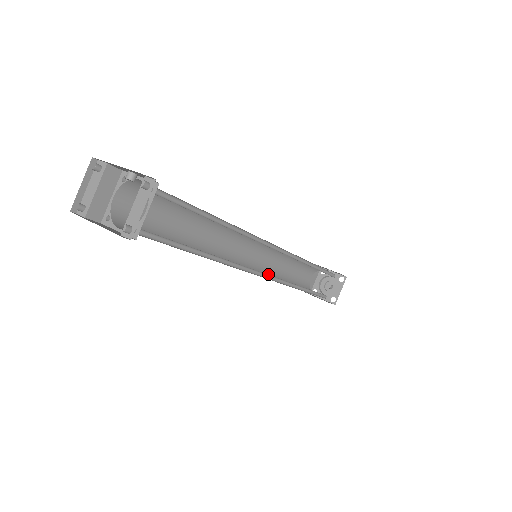
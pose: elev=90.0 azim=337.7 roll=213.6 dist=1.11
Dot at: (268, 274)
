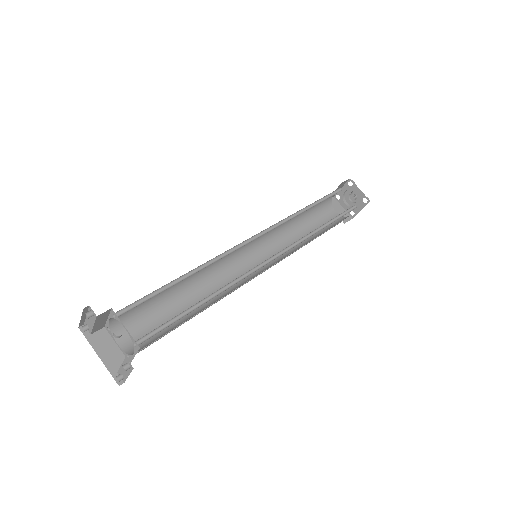
Dot at: (276, 235)
